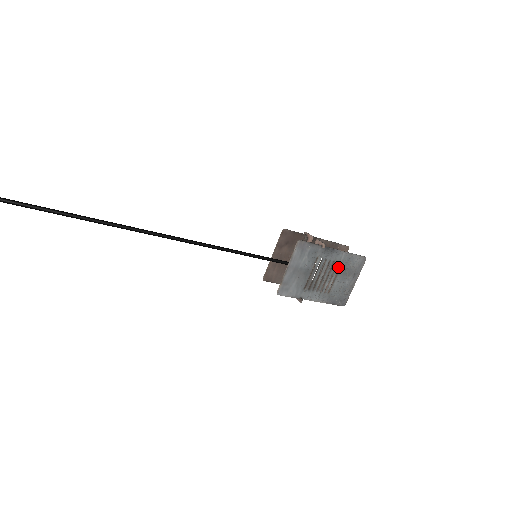
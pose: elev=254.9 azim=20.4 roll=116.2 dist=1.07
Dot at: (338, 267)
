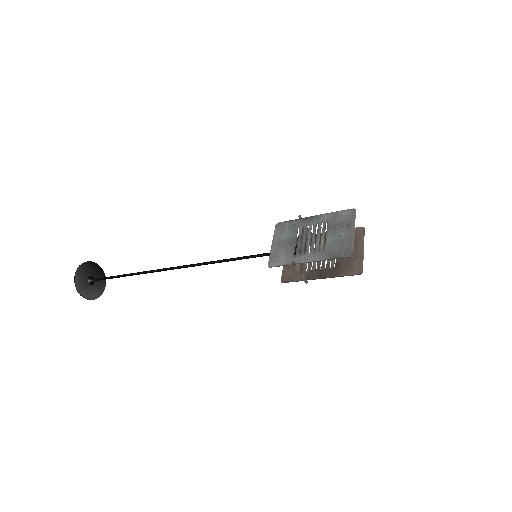
Dot at: (325, 227)
